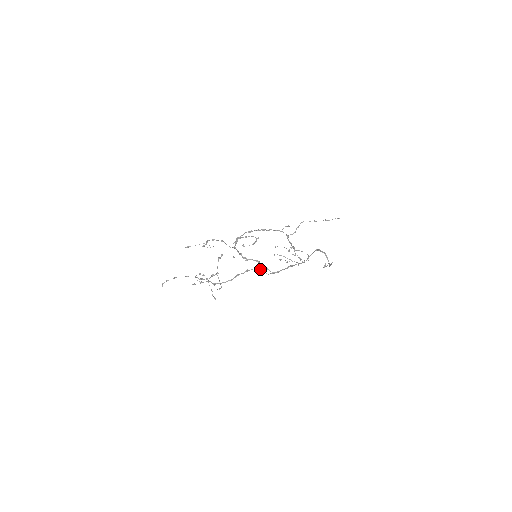
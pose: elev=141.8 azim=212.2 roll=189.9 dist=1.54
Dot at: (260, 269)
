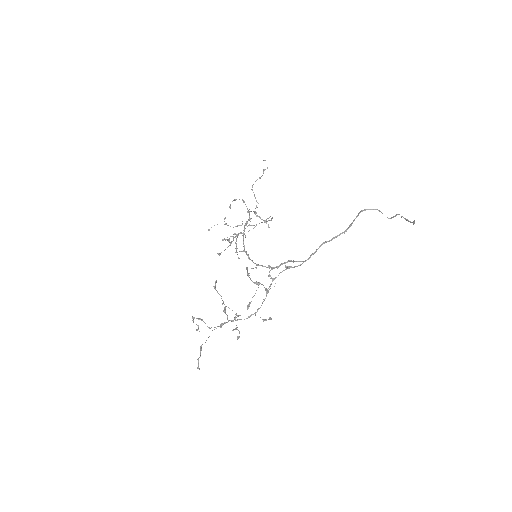
Dot at: (287, 267)
